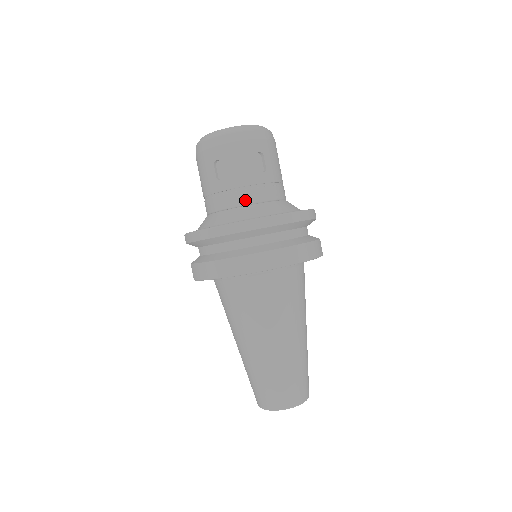
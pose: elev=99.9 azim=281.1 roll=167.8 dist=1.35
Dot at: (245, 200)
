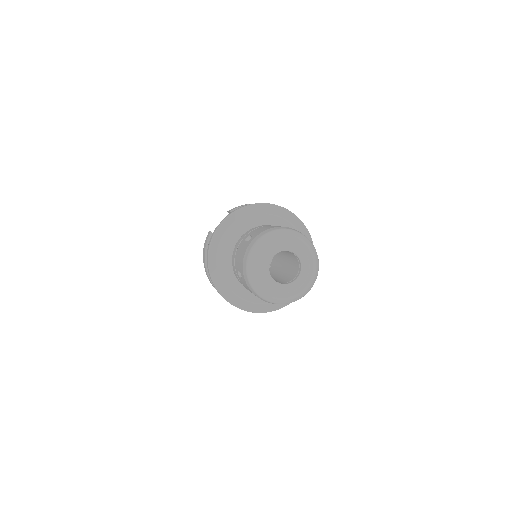
Dot at: occluded
